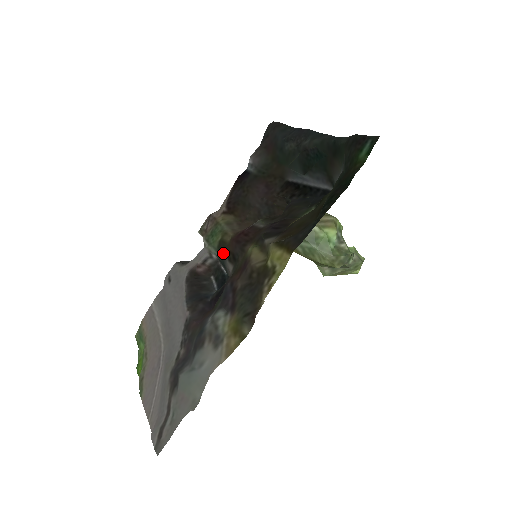
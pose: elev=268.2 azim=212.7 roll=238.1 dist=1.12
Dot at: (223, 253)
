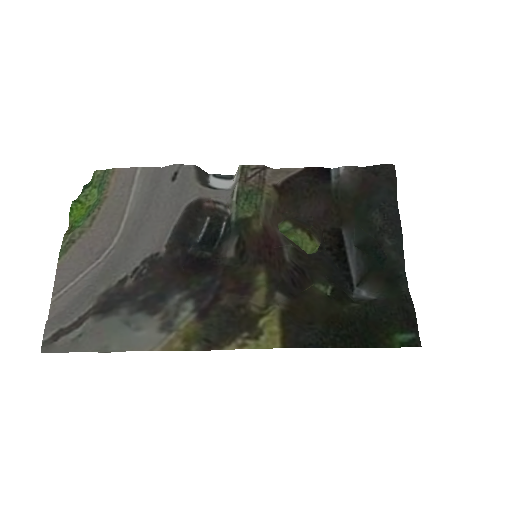
Dot at: (239, 230)
